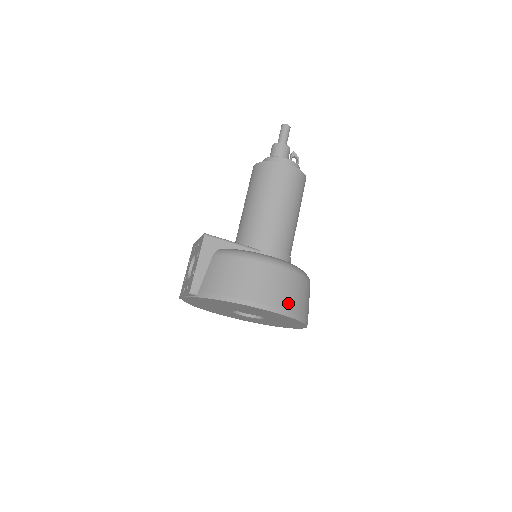
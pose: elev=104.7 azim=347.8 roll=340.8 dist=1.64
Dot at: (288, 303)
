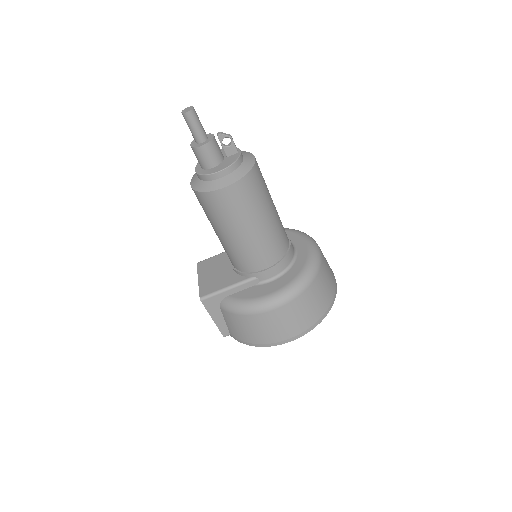
Dot at: (306, 322)
